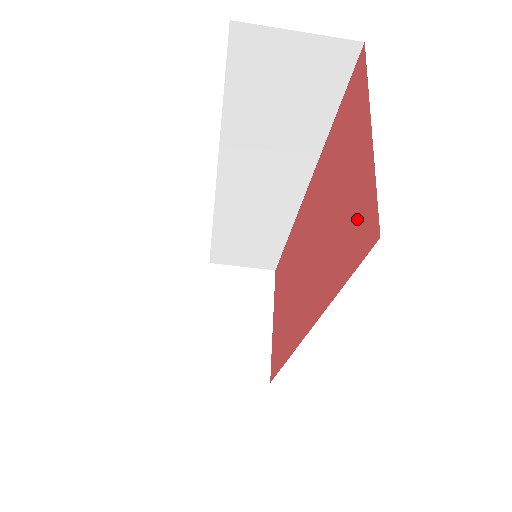
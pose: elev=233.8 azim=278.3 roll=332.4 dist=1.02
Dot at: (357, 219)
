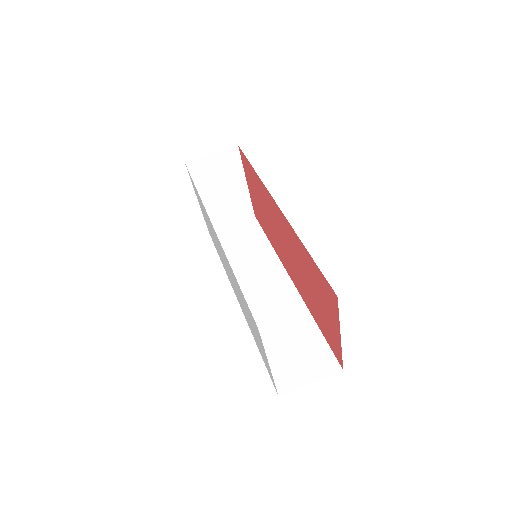
Dot at: (247, 170)
